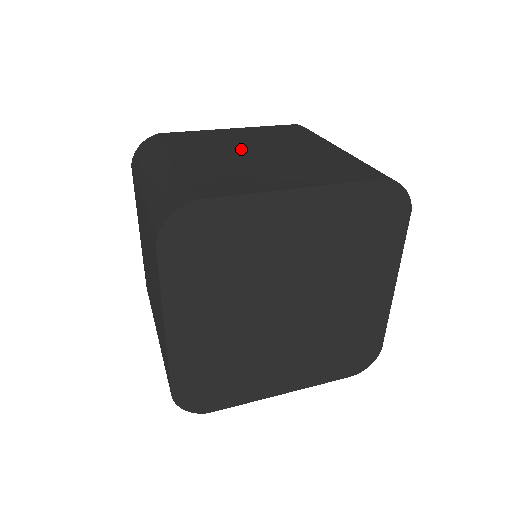
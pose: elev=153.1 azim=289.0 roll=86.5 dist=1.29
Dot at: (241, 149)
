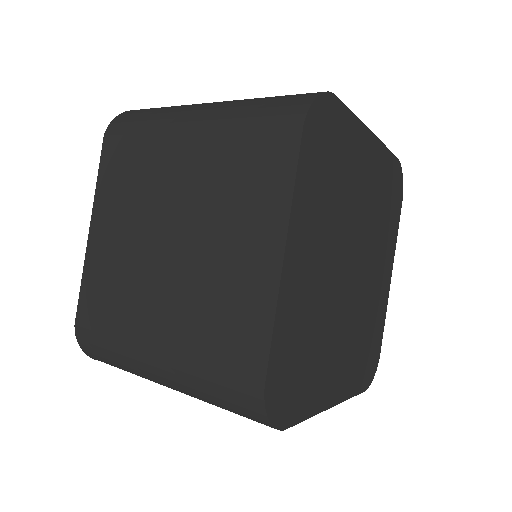
Dot at: occluded
